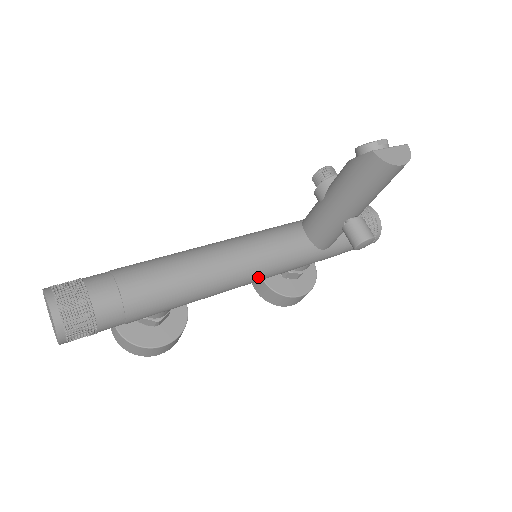
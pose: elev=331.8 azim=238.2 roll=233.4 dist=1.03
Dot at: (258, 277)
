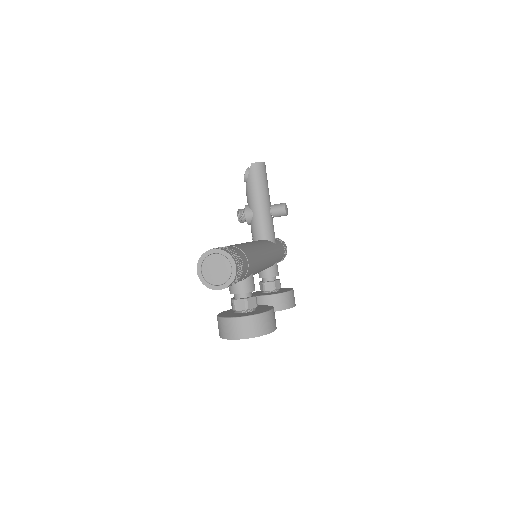
Dot at: (269, 252)
